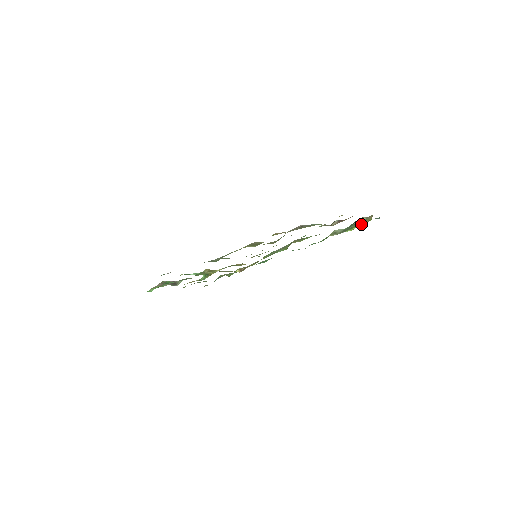
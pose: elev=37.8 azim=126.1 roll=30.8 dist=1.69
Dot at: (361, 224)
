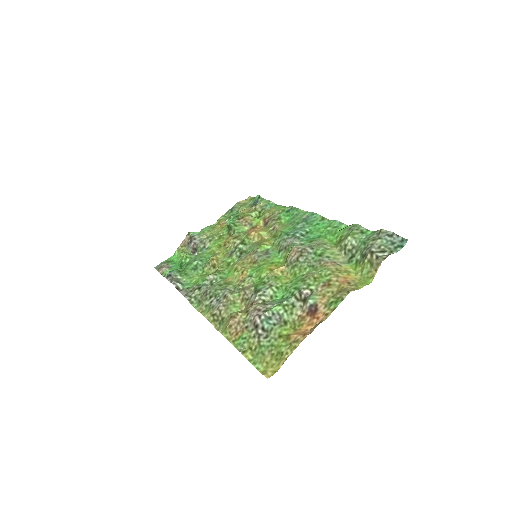
Dot at: (364, 271)
